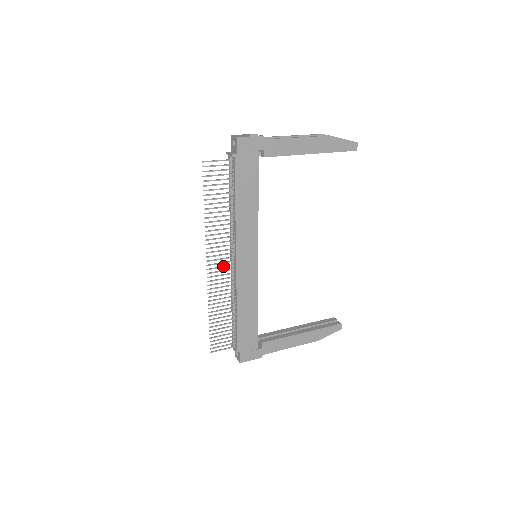
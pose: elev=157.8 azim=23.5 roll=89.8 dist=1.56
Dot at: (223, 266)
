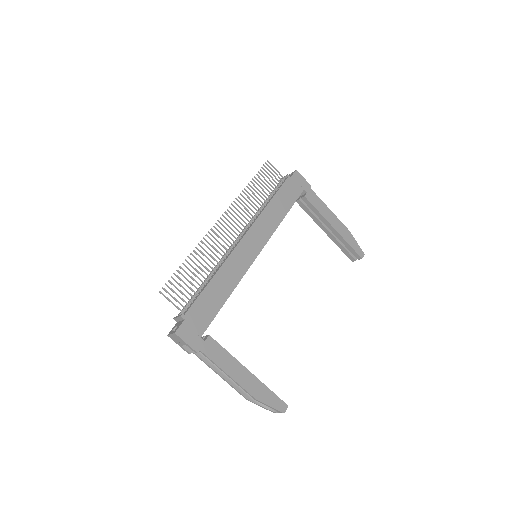
Dot at: occluded
